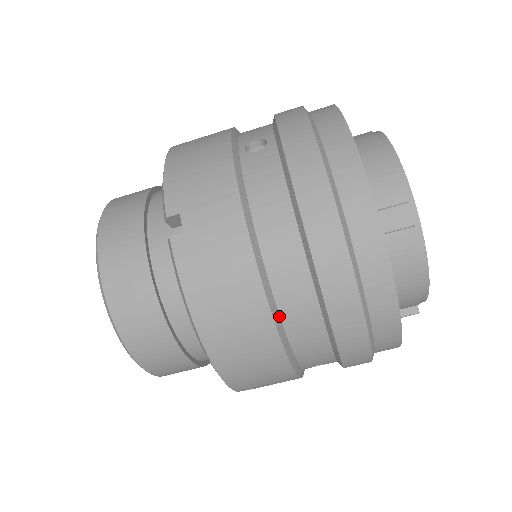
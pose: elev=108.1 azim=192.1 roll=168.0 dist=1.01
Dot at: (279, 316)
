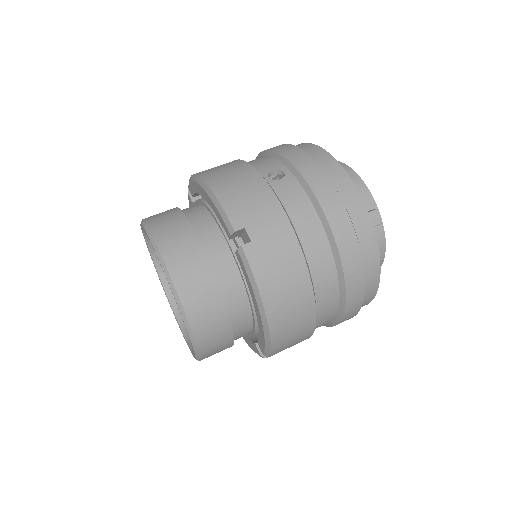
Dot at: (314, 292)
